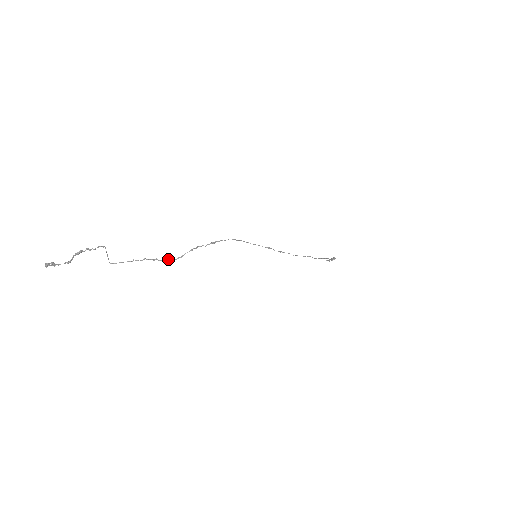
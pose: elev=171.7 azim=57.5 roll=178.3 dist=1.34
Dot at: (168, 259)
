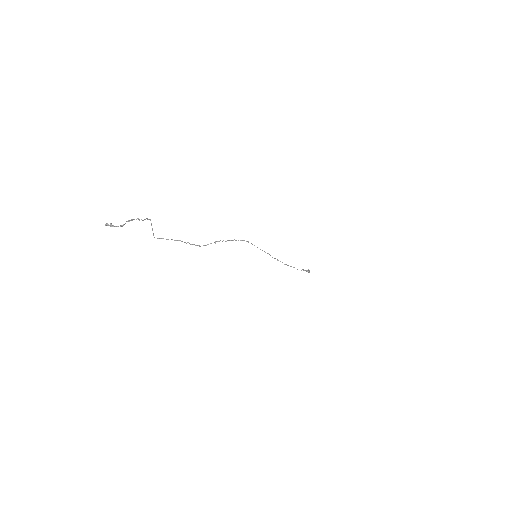
Dot at: (196, 245)
